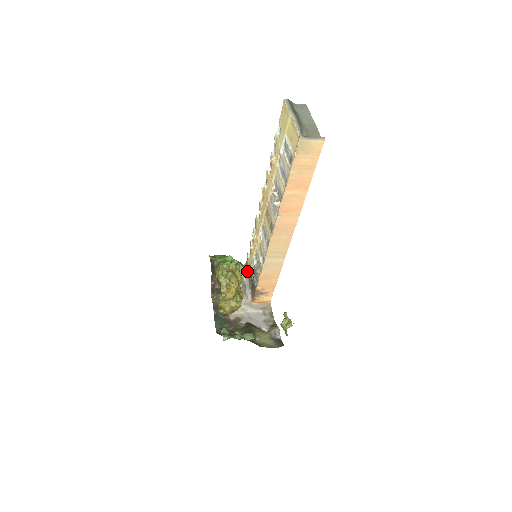
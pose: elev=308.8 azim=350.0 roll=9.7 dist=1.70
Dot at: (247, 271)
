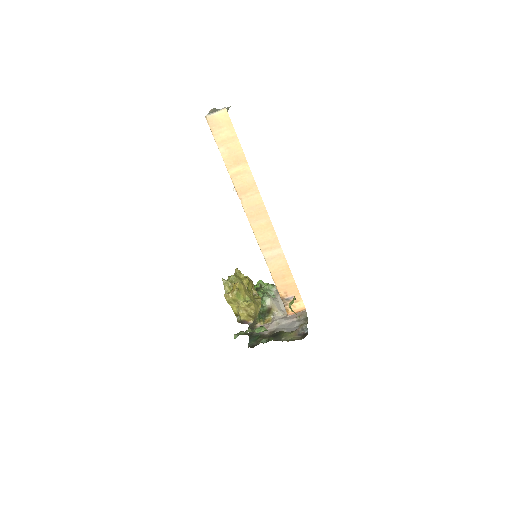
Dot at: occluded
